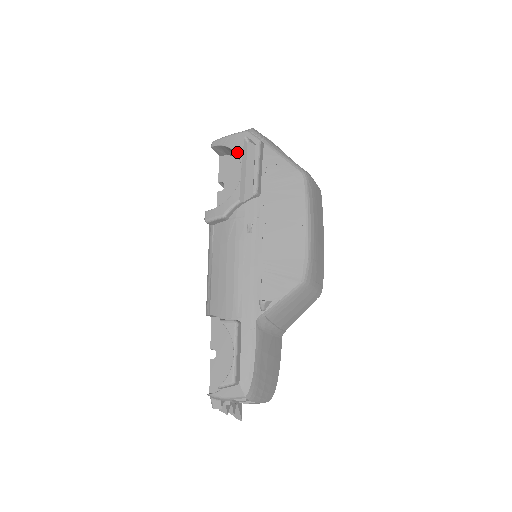
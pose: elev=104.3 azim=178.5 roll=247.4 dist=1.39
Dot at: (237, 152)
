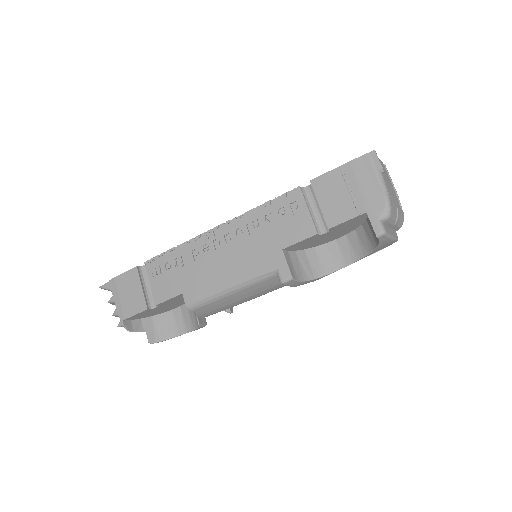
Dot at: (370, 254)
